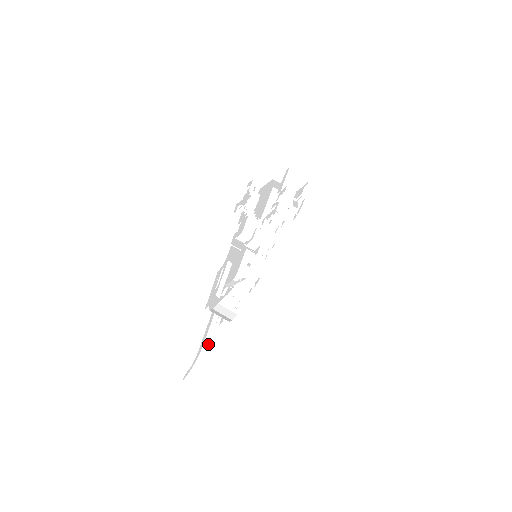
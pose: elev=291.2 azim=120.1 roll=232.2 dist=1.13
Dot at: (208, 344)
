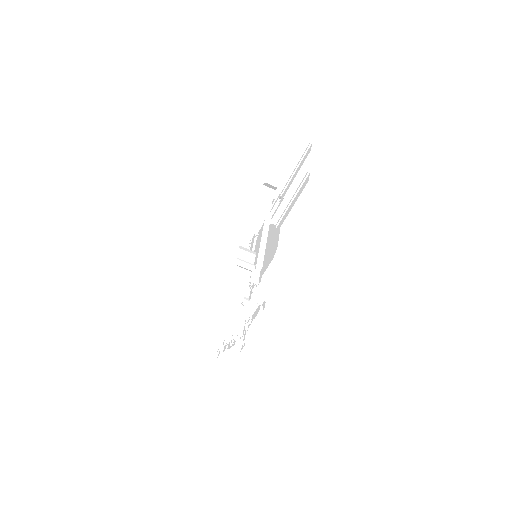
Dot at: occluded
